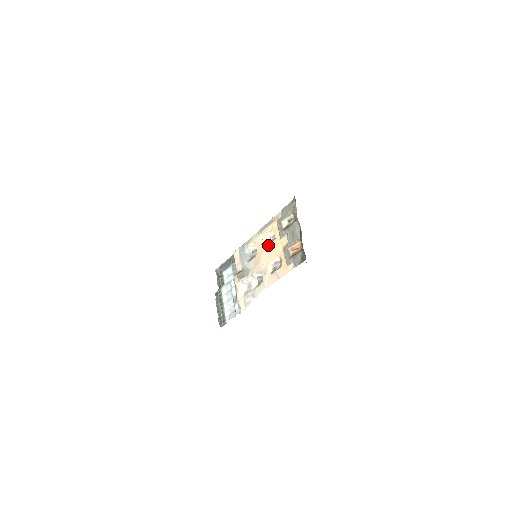
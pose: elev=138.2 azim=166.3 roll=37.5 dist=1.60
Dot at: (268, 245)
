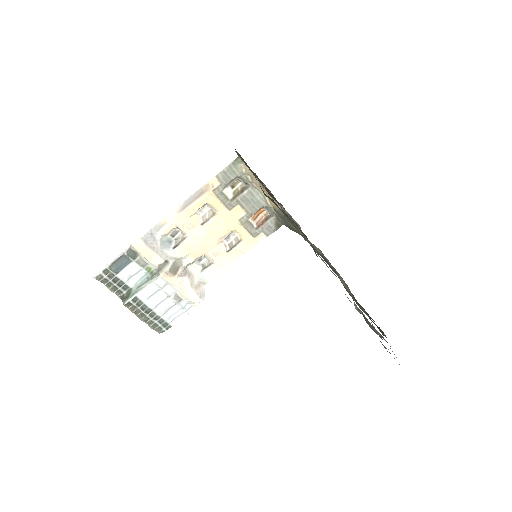
Dot at: (207, 223)
